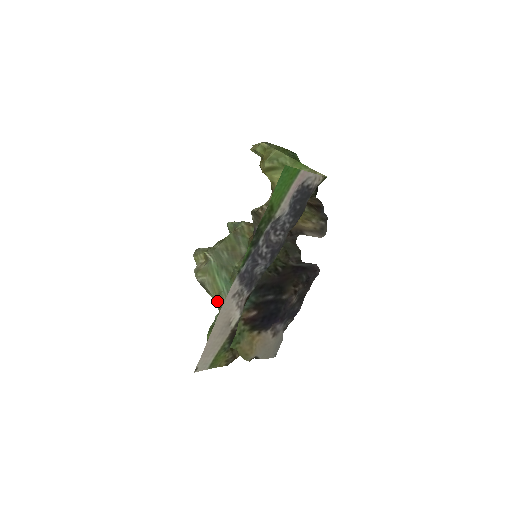
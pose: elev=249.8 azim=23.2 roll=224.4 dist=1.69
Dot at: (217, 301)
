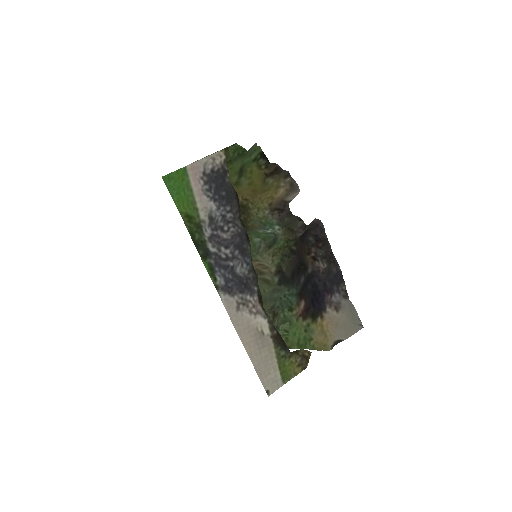
Dot at: occluded
